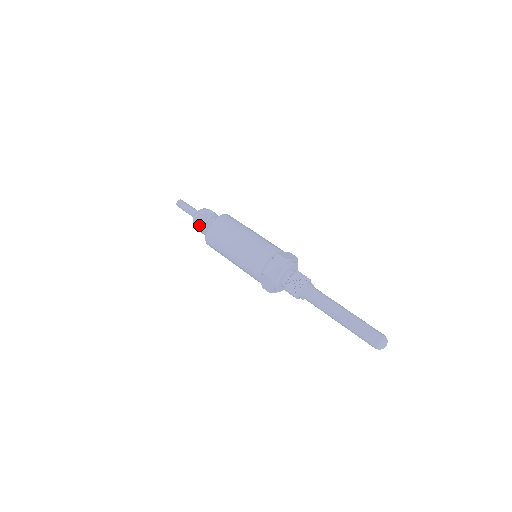
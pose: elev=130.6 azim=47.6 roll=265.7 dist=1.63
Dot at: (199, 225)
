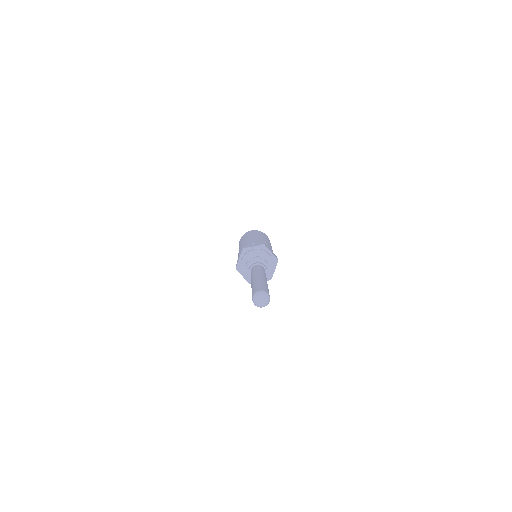
Dot at: occluded
